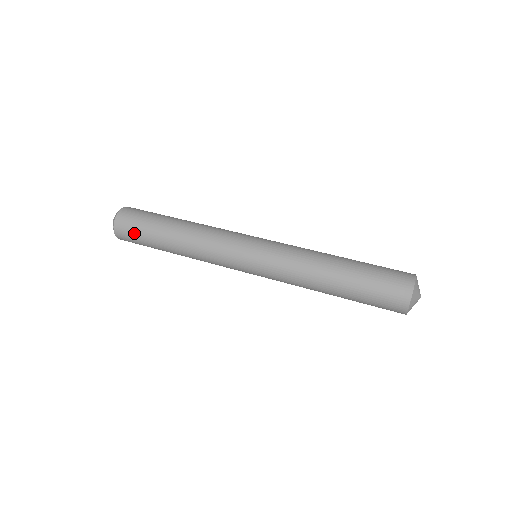
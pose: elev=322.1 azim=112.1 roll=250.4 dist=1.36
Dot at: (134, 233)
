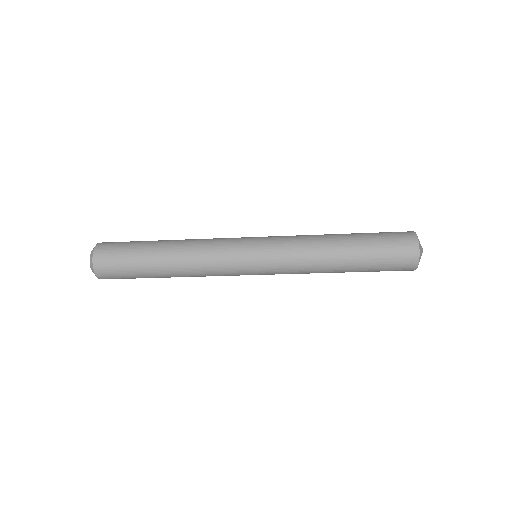
Dot at: occluded
